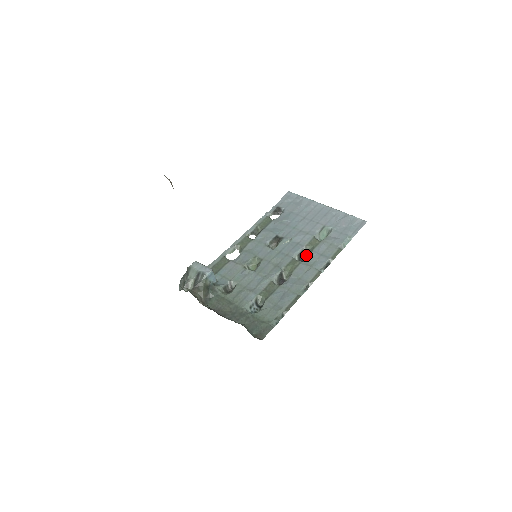
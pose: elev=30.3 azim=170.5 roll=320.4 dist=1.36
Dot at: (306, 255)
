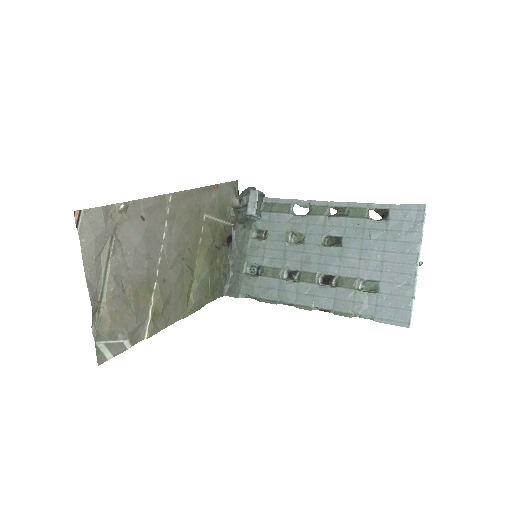
Dot at: (334, 281)
